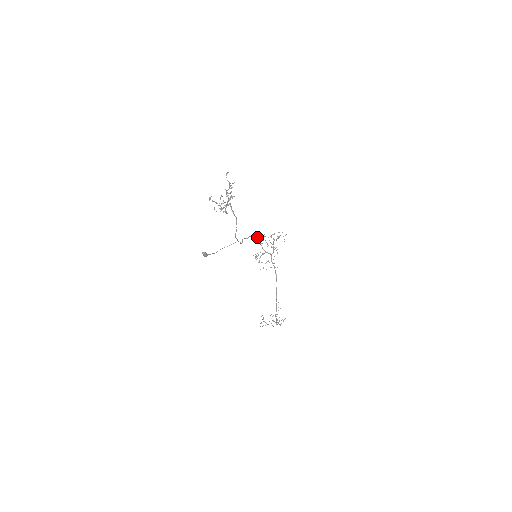
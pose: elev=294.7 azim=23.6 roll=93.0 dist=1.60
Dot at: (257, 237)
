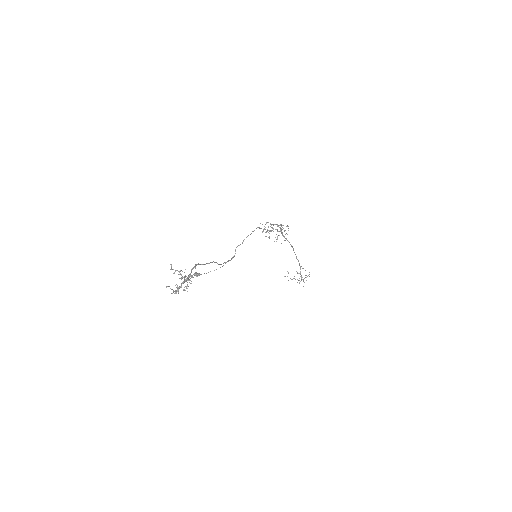
Dot at: occluded
